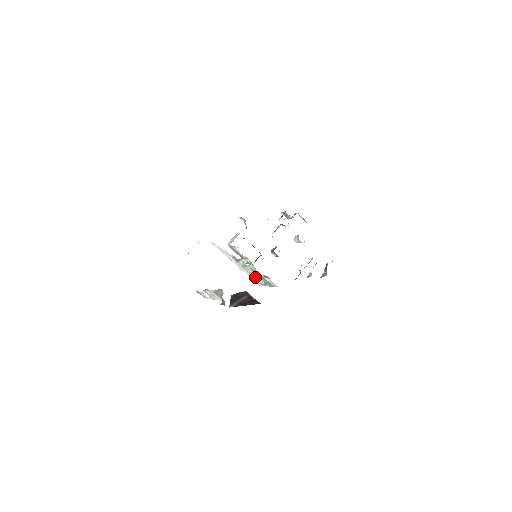
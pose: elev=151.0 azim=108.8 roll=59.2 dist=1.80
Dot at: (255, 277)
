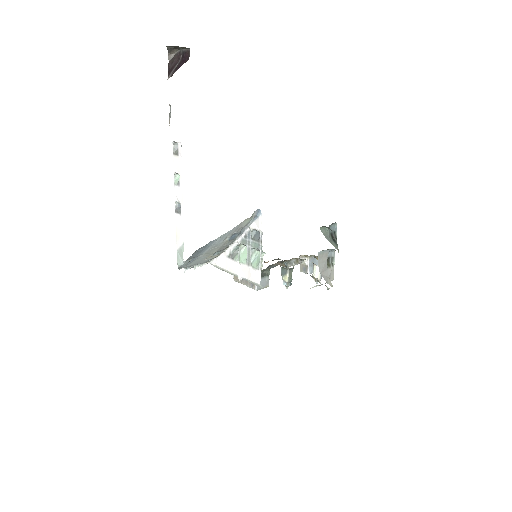
Dot at: (251, 263)
